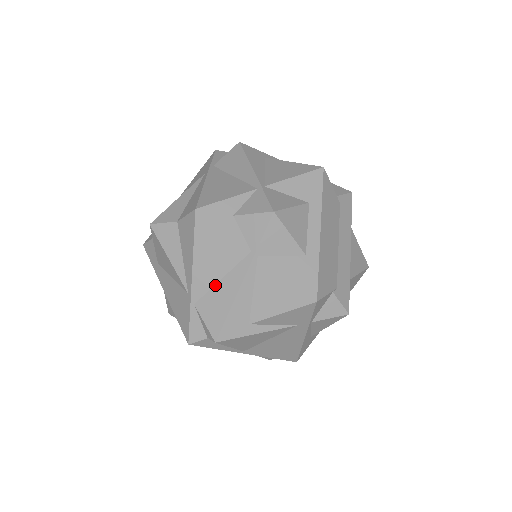
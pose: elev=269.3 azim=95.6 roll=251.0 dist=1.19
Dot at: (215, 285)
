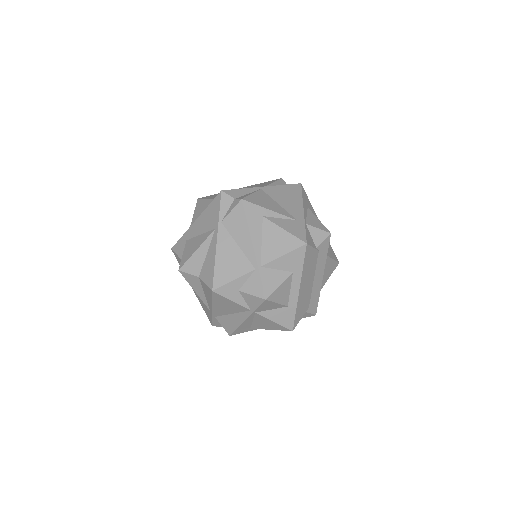
Dot at: (228, 315)
